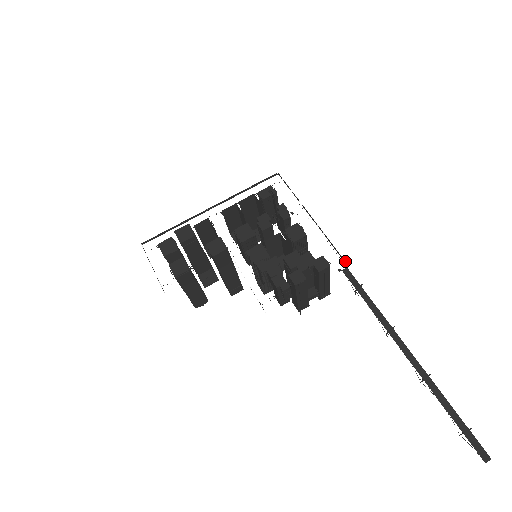
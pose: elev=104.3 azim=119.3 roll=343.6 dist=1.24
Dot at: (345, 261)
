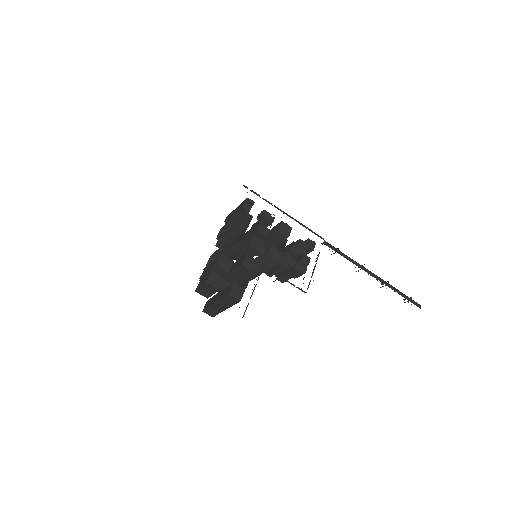
Dot at: occluded
